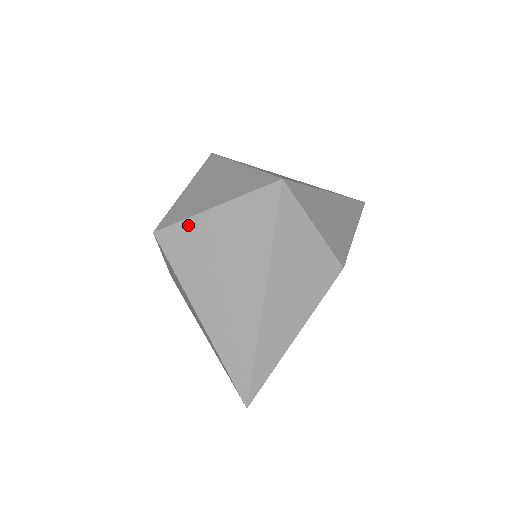
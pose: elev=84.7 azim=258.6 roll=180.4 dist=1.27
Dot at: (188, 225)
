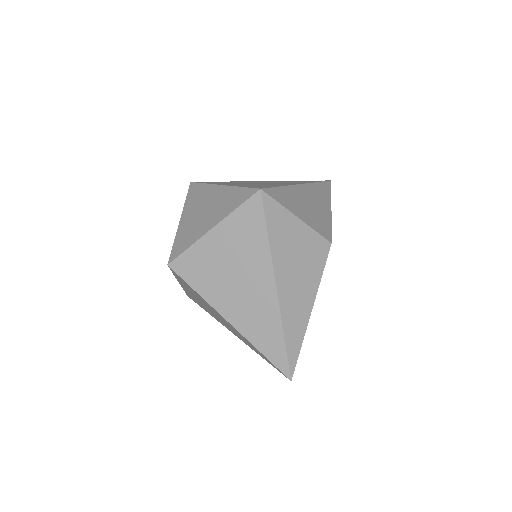
Dot at: (195, 250)
